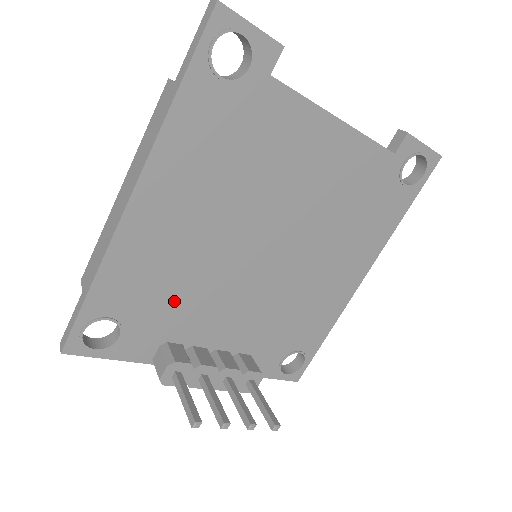
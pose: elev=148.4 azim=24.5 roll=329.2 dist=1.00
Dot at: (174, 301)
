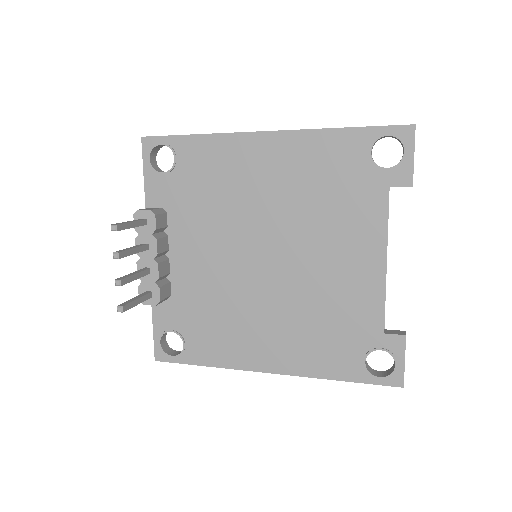
Dot at: (201, 201)
